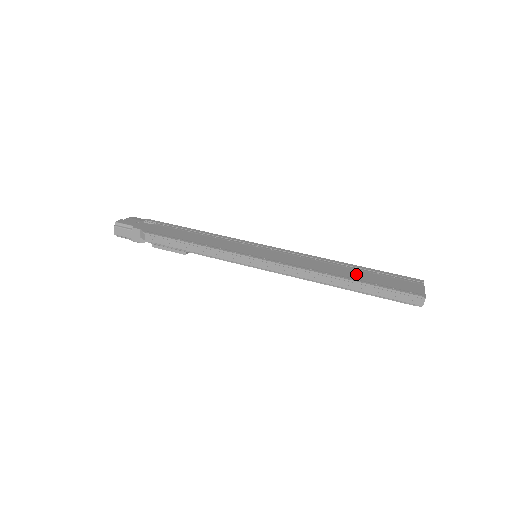
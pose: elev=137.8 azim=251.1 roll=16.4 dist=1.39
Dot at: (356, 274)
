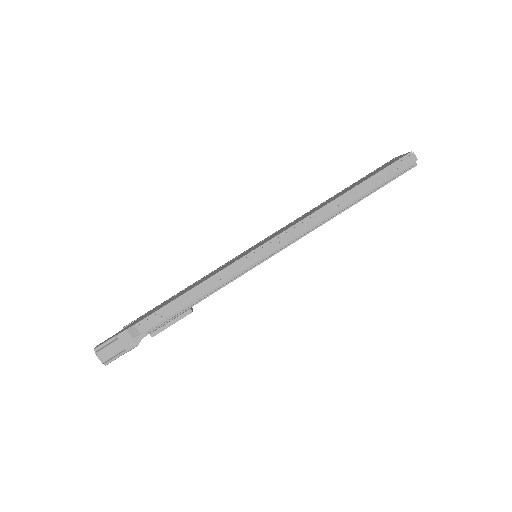
Dot at: (348, 189)
